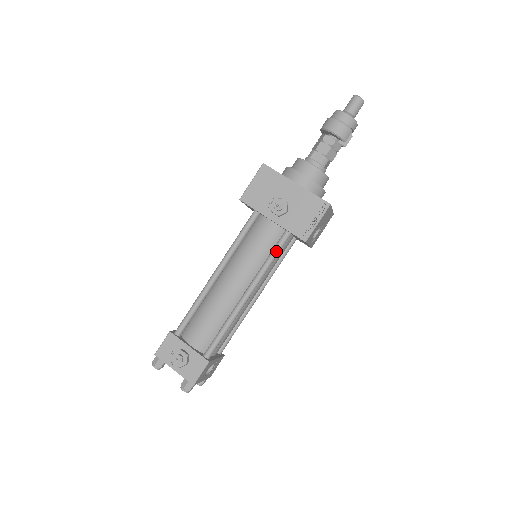
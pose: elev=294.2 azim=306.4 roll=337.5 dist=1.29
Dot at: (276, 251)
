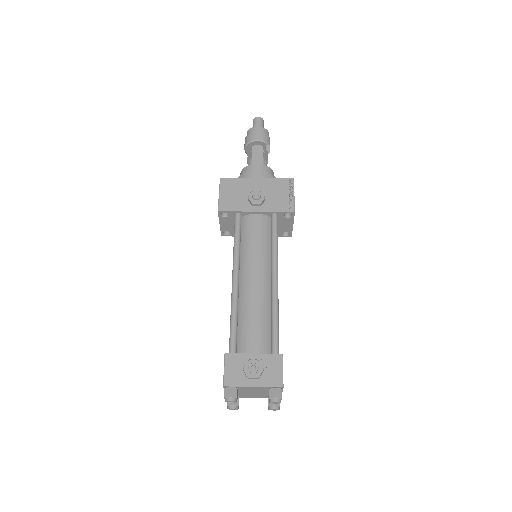
Dot at: (275, 232)
